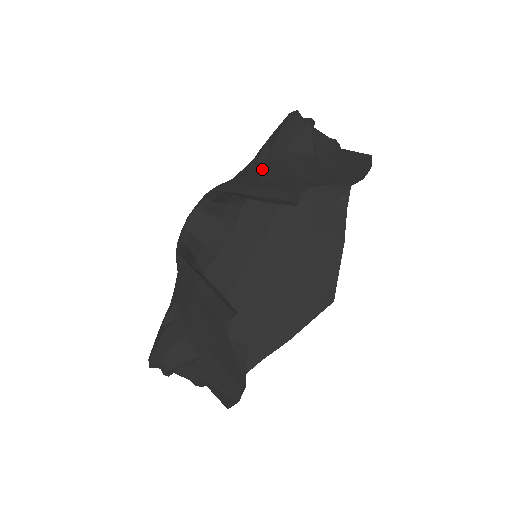
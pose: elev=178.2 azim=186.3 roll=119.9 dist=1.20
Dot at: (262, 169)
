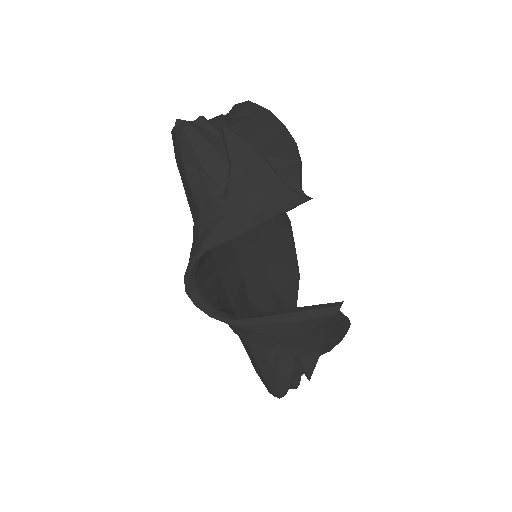
Dot at: (235, 198)
